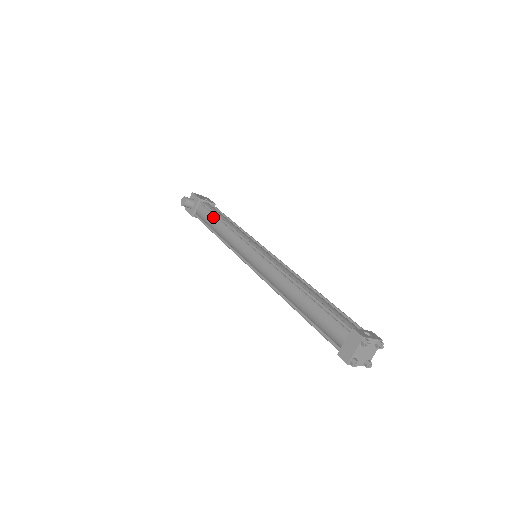
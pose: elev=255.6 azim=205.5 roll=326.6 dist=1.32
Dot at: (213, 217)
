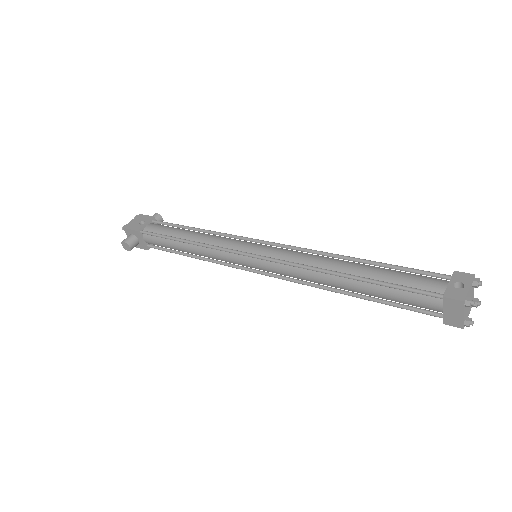
Dot at: (172, 242)
